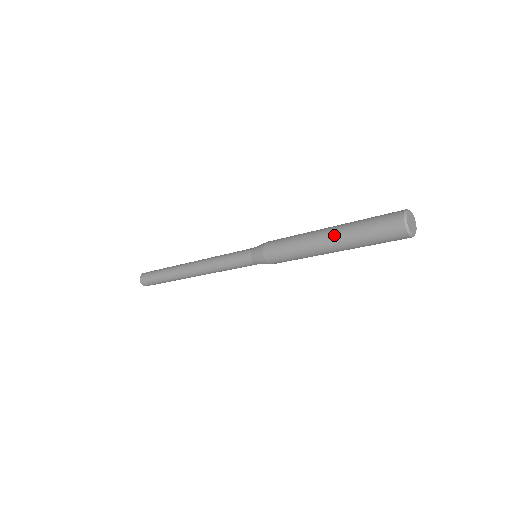
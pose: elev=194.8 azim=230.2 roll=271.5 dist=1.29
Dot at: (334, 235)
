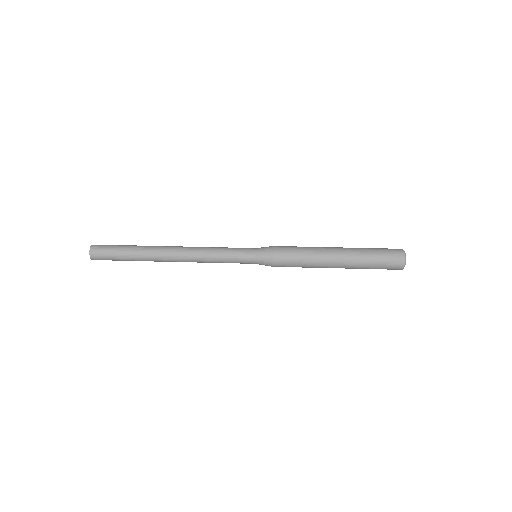
Dot at: (347, 258)
